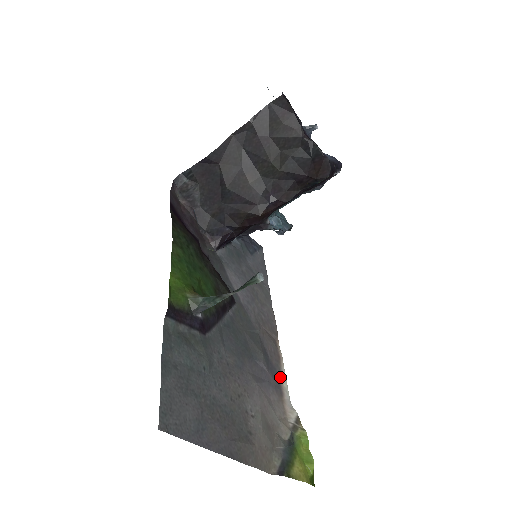
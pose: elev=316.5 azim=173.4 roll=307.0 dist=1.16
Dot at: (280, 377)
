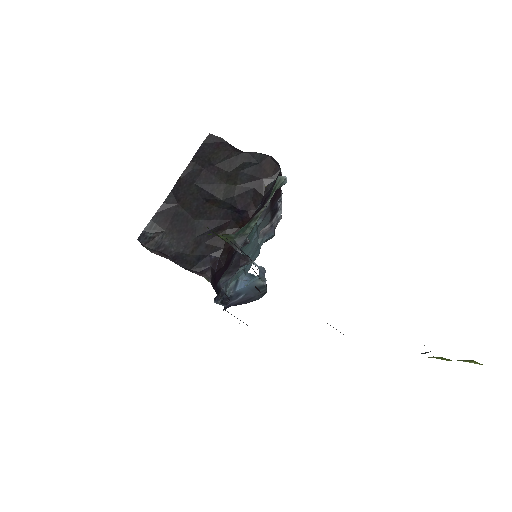
Dot at: occluded
